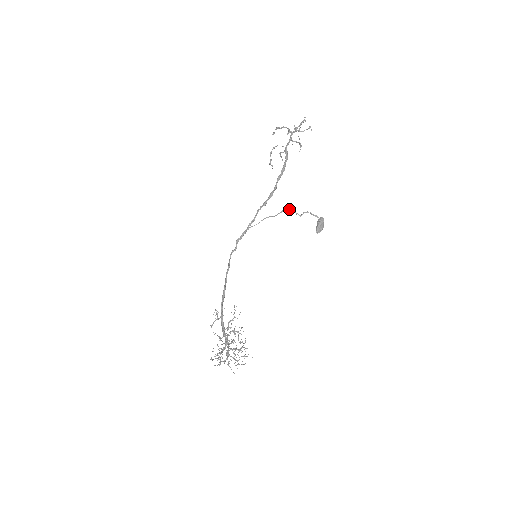
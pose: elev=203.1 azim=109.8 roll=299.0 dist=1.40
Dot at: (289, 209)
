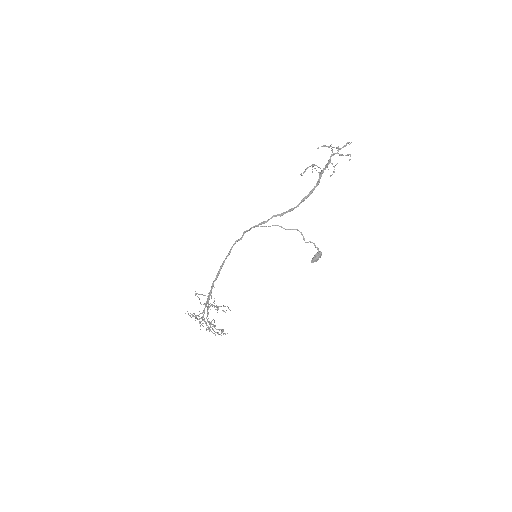
Dot at: occluded
